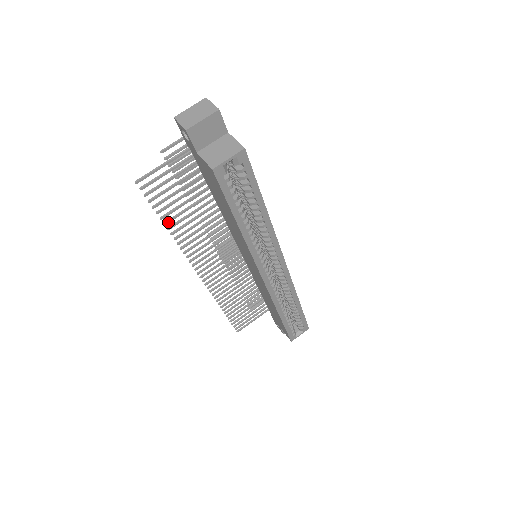
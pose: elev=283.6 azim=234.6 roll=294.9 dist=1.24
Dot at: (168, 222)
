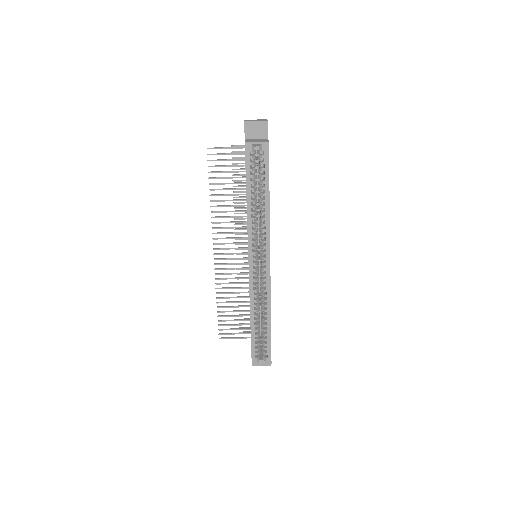
Dot at: (213, 190)
